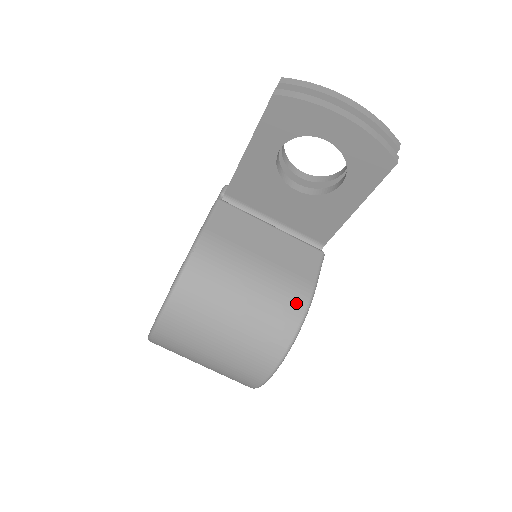
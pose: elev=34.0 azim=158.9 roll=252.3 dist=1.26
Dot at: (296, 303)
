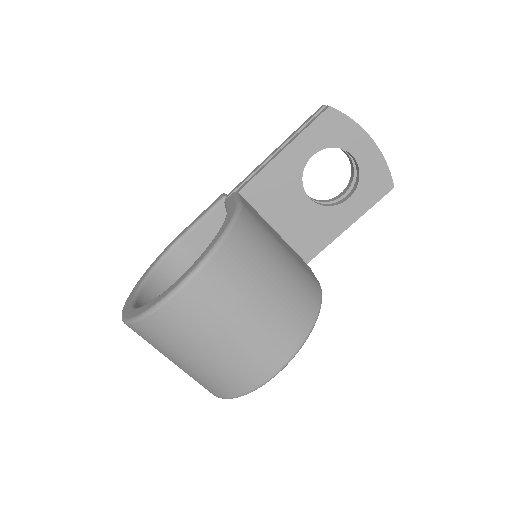
Dot at: (314, 288)
